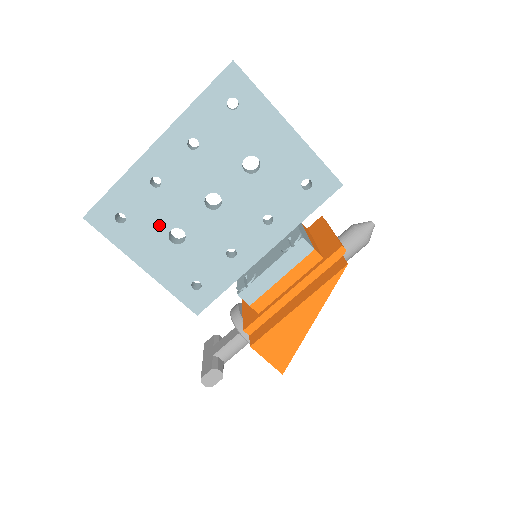
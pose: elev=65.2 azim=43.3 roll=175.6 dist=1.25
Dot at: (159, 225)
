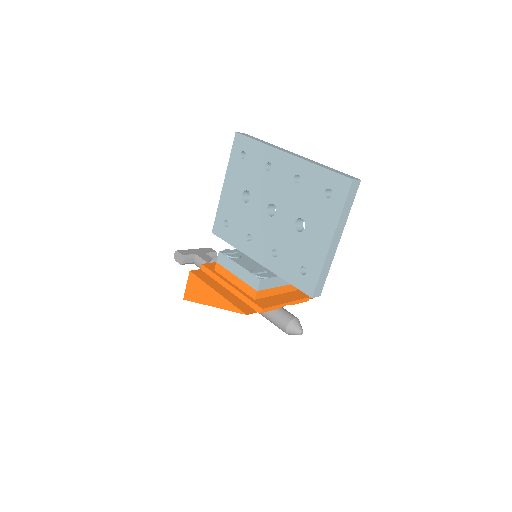
Dot at: (248, 182)
